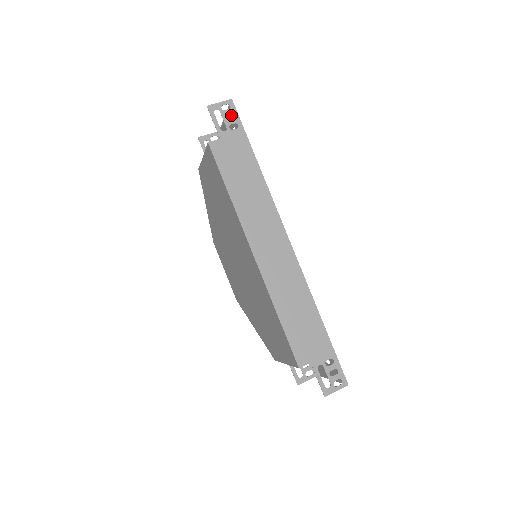
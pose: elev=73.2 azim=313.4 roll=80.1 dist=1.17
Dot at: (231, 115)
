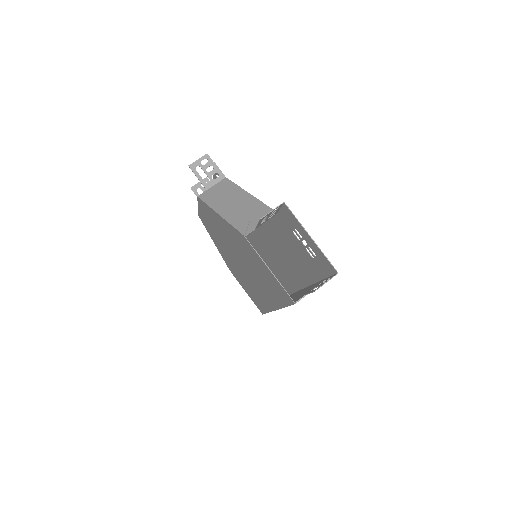
Dot at: (323, 259)
